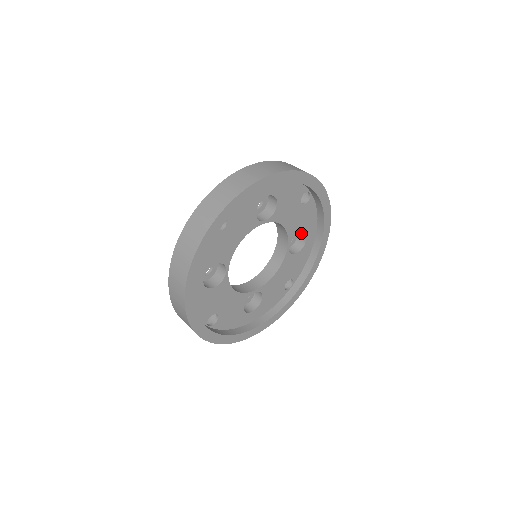
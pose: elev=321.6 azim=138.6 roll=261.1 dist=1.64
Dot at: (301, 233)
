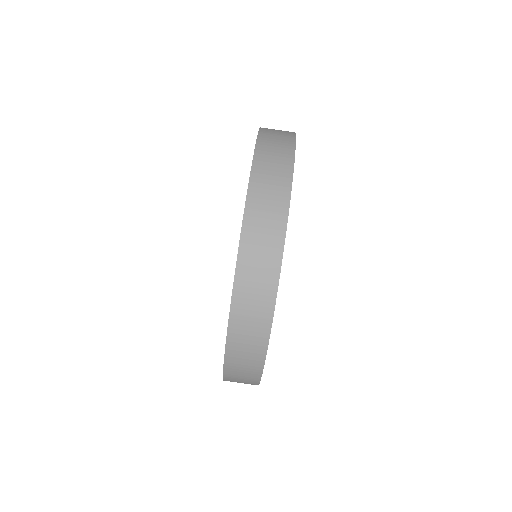
Dot at: occluded
